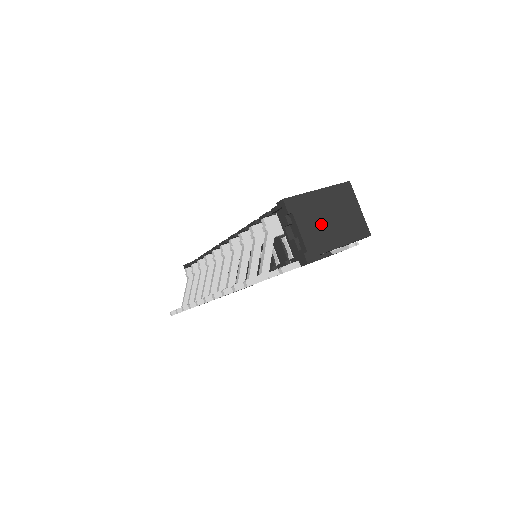
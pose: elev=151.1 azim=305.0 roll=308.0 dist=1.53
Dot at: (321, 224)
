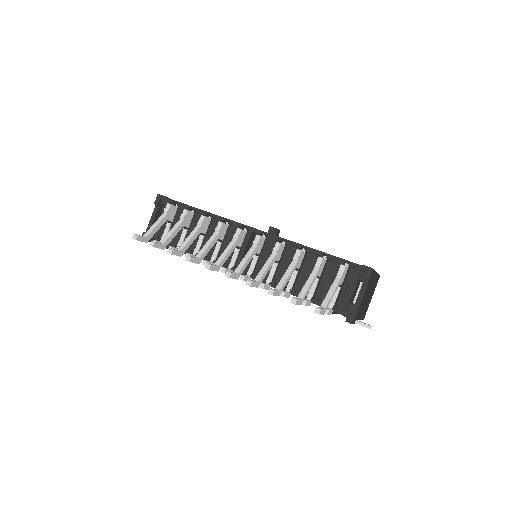
Dot at: (366, 298)
